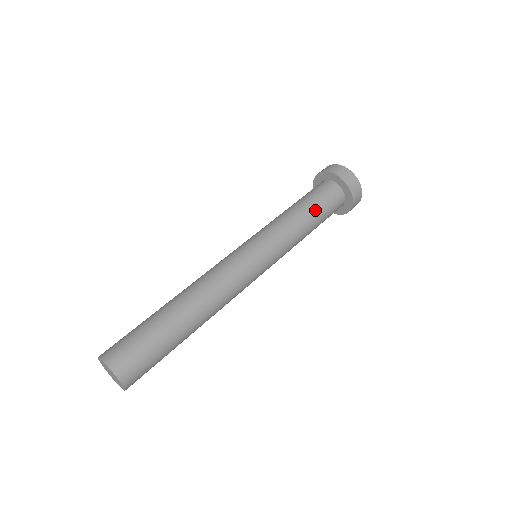
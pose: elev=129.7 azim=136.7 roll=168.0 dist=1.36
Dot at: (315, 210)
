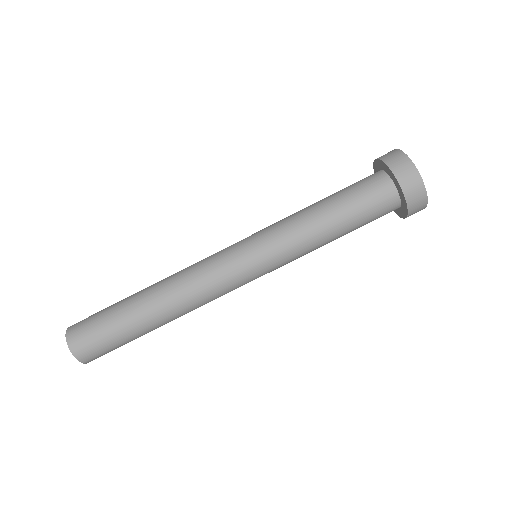
Dot at: (349, 226)
